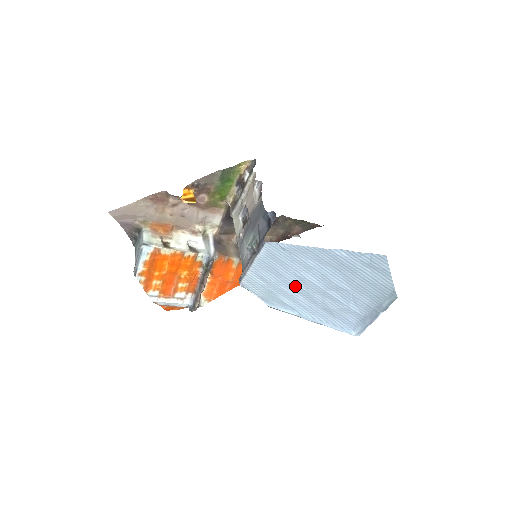
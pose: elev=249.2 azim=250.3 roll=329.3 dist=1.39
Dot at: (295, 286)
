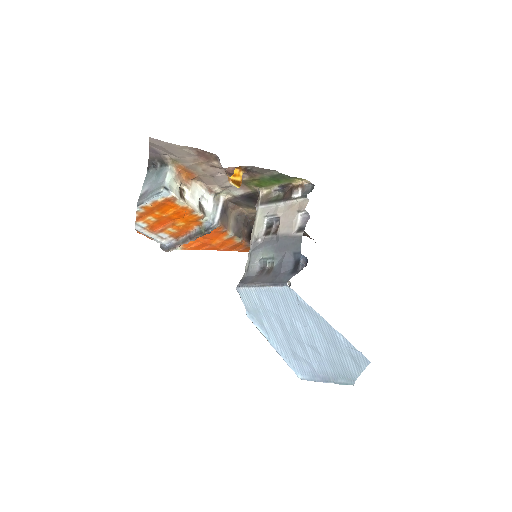
Dot at: (283, 324)
